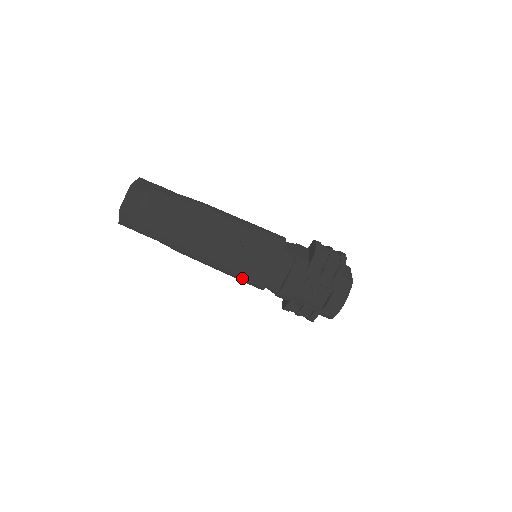
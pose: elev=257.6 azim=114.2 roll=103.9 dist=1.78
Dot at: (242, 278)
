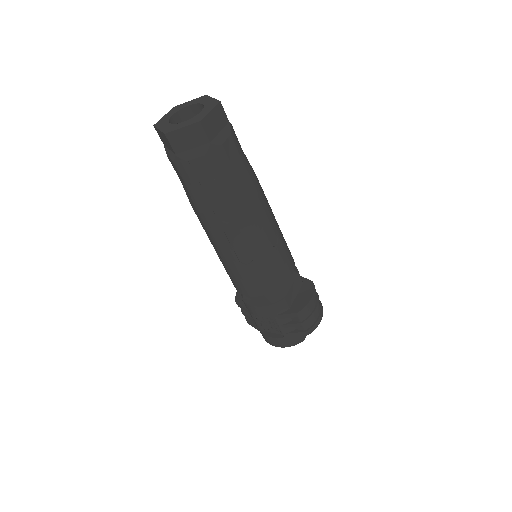
Dot at: (225, 269)
